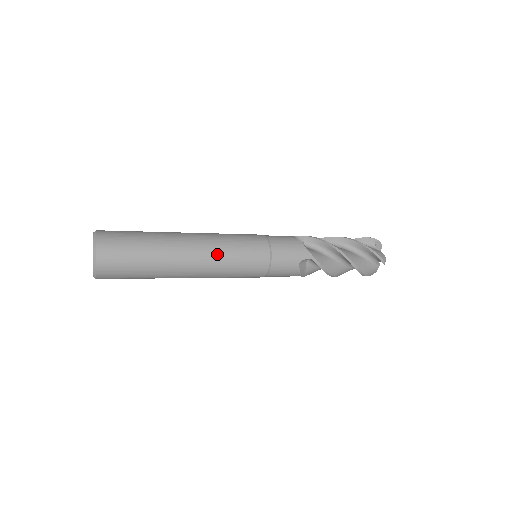
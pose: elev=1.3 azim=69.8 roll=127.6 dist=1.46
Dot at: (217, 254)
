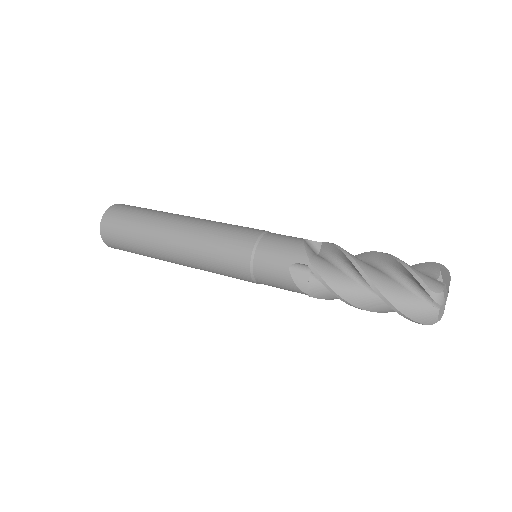
Dot at: (197, 236)
